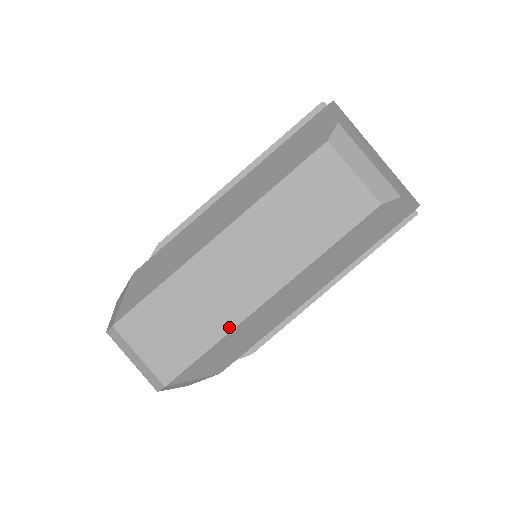
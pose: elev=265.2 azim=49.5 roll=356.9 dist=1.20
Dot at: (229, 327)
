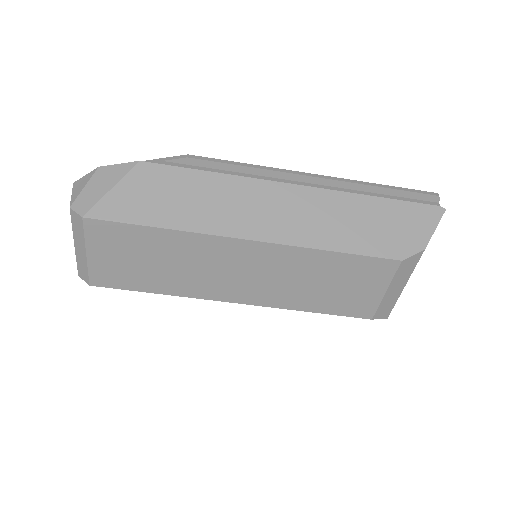
Dot at: (184, 294)
